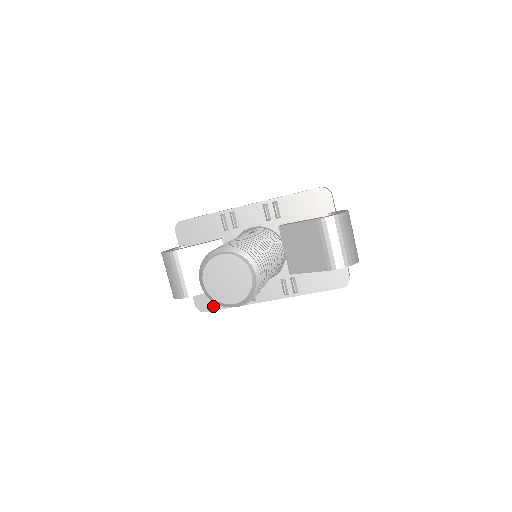
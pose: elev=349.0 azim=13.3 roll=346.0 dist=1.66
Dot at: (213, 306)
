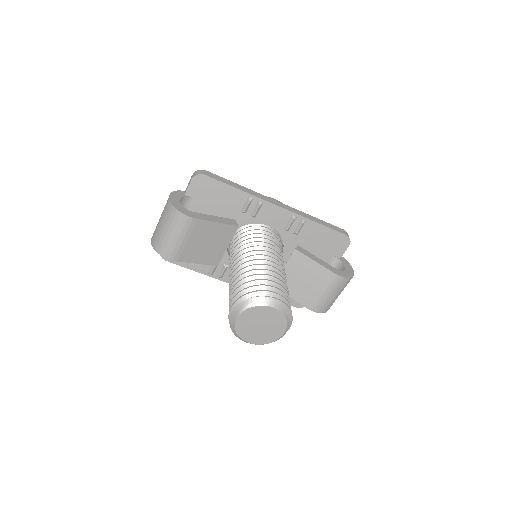
Dot at: occluded
